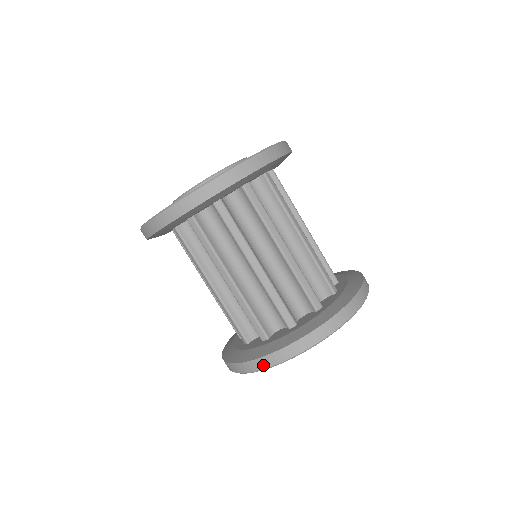
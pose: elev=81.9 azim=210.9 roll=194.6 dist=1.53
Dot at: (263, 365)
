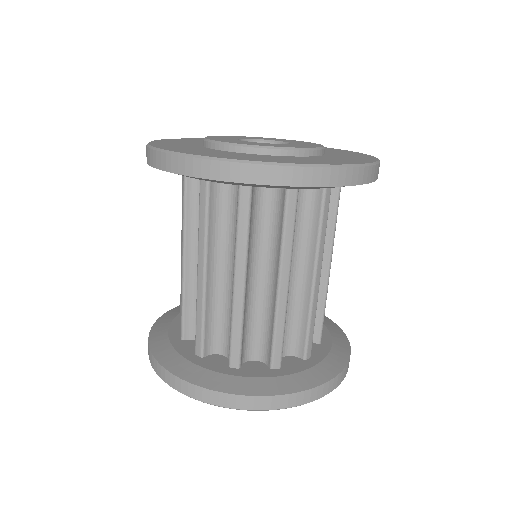
Dot at: (293, 402)
